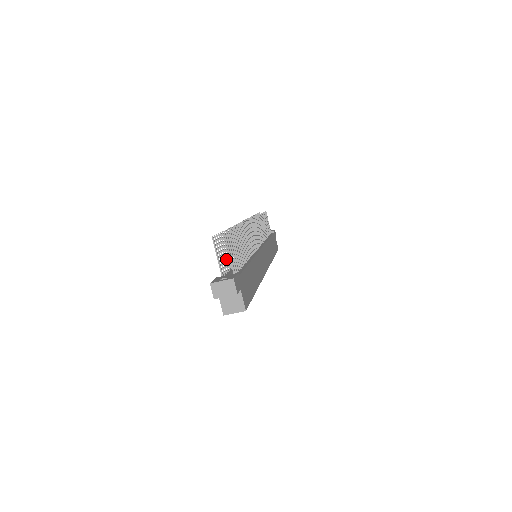
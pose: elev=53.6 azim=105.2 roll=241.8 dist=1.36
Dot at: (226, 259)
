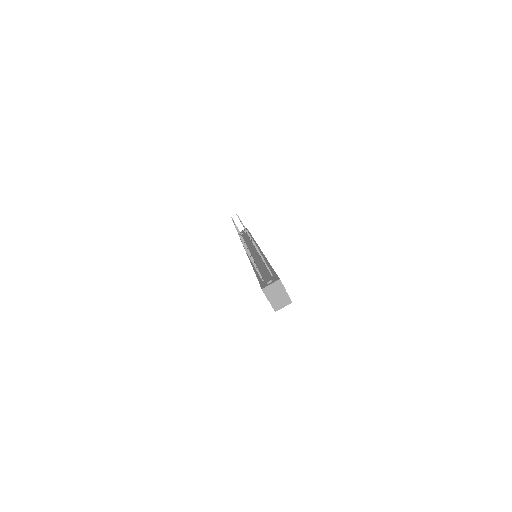
Dot at: occluded
